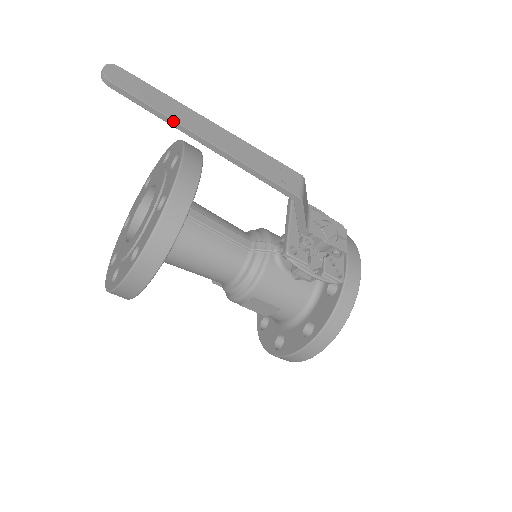
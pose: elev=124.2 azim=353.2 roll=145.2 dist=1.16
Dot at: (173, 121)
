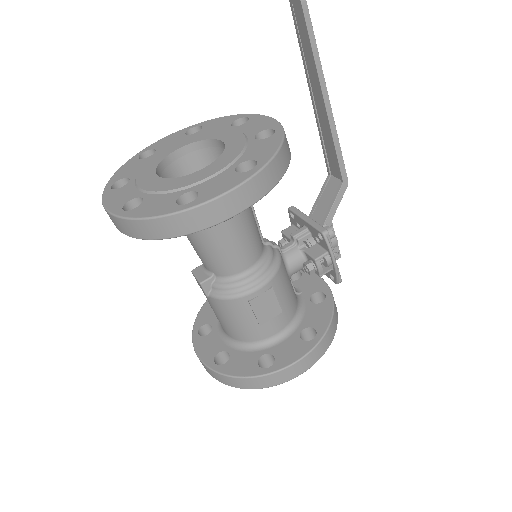
Dot at: (320, 62)
